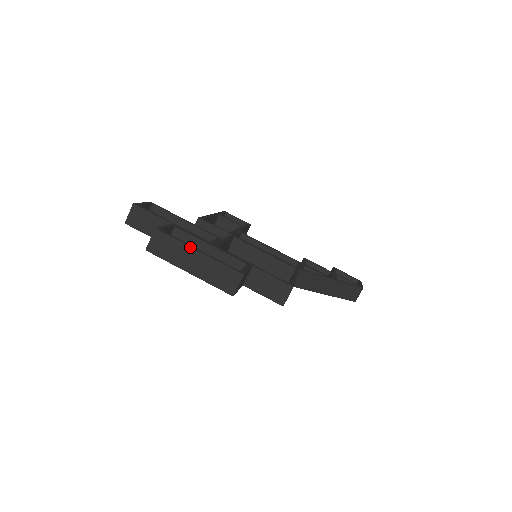
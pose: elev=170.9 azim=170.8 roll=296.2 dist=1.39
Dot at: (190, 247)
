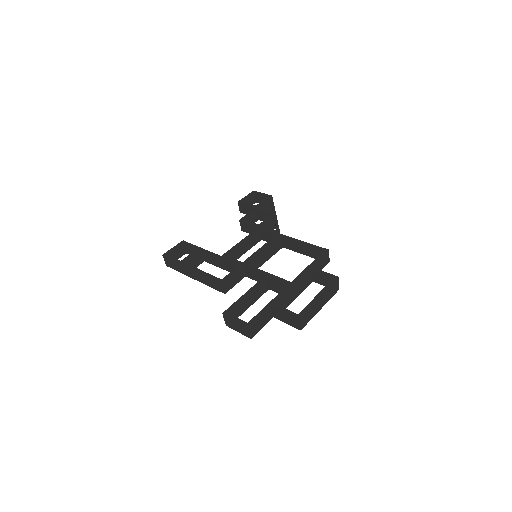
Dot at: (316, 301)
